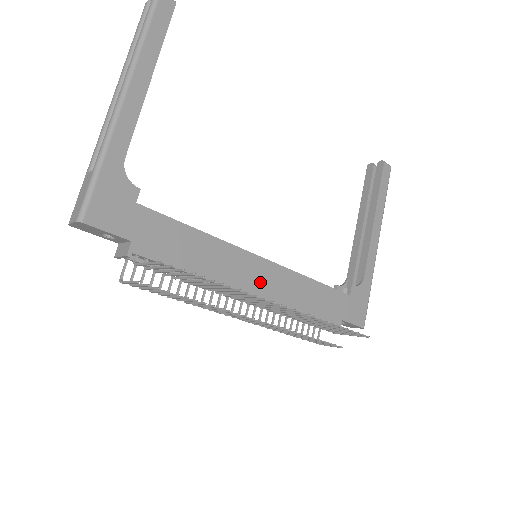
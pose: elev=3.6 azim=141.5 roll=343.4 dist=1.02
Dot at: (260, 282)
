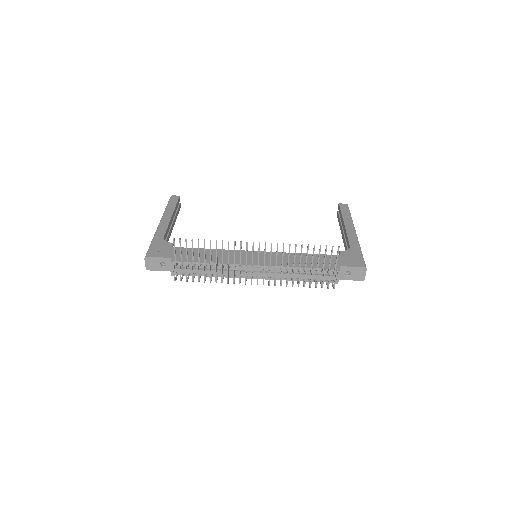
Dot at: occluded
